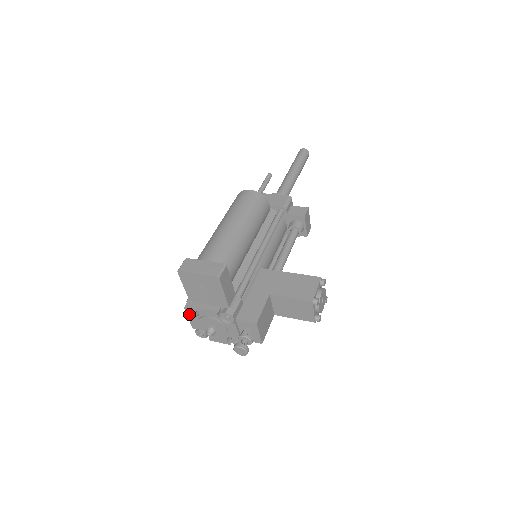
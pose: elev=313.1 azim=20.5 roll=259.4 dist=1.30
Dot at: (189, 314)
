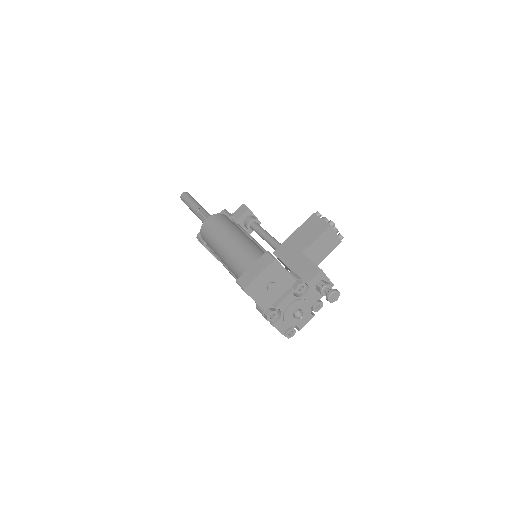
Dot at: (273, 323)
